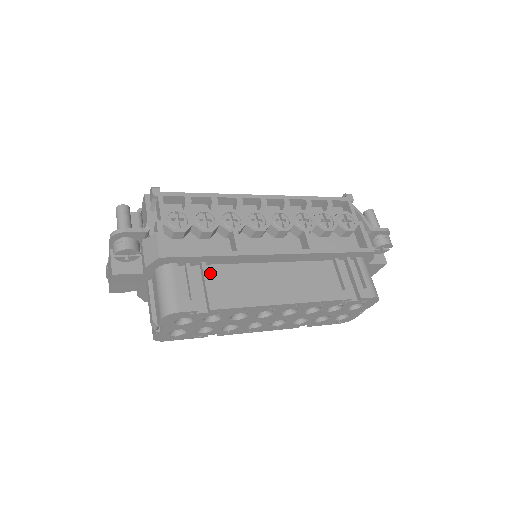
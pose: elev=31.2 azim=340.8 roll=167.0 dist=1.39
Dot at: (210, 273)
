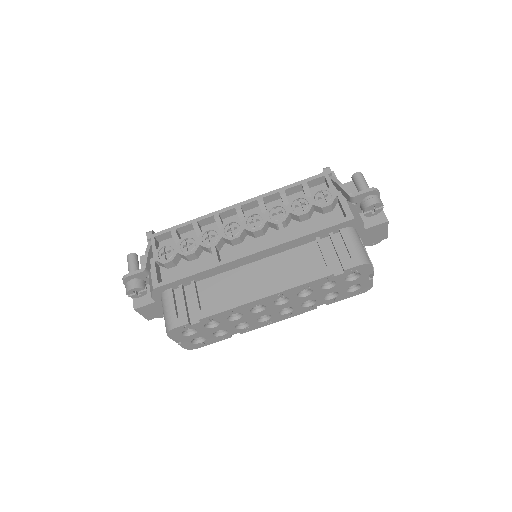
Dot at: (201, 288)
